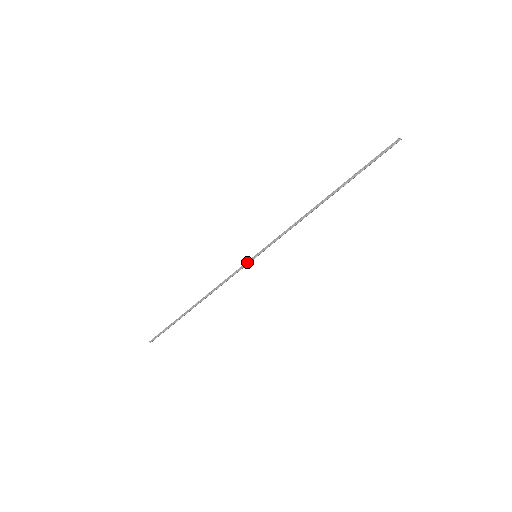
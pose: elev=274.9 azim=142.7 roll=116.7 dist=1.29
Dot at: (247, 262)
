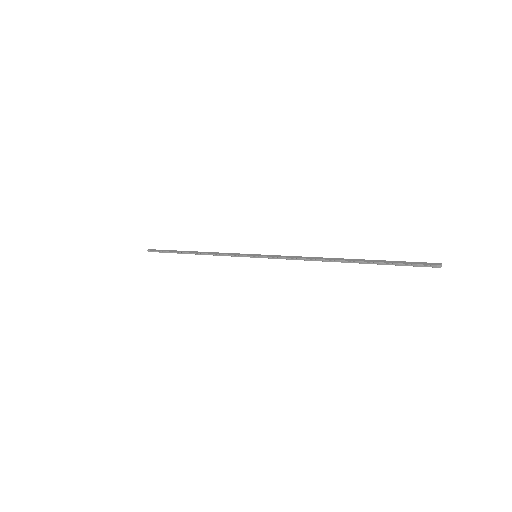
Dot at: (246, 255)
